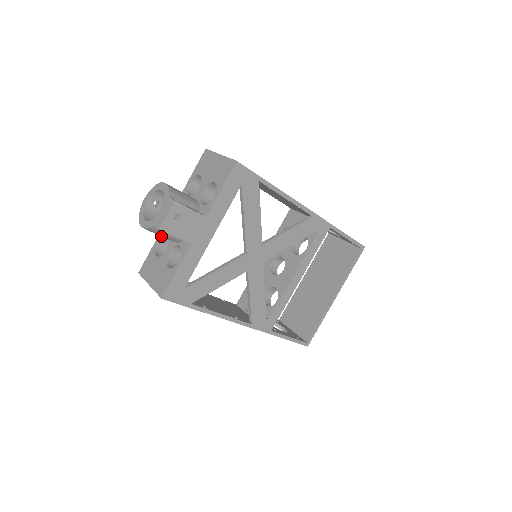
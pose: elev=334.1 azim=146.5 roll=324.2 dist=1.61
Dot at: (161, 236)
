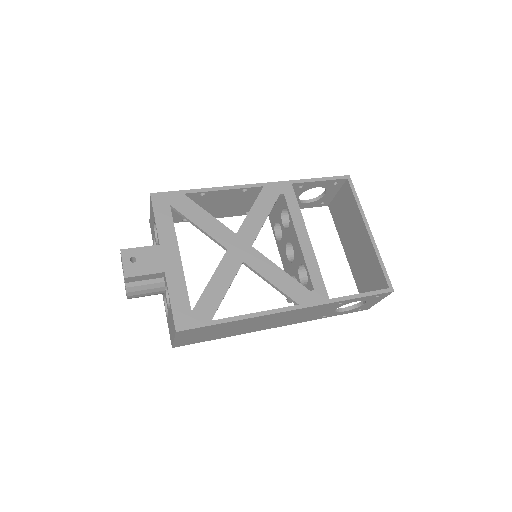
Dot at: (164, 304)
